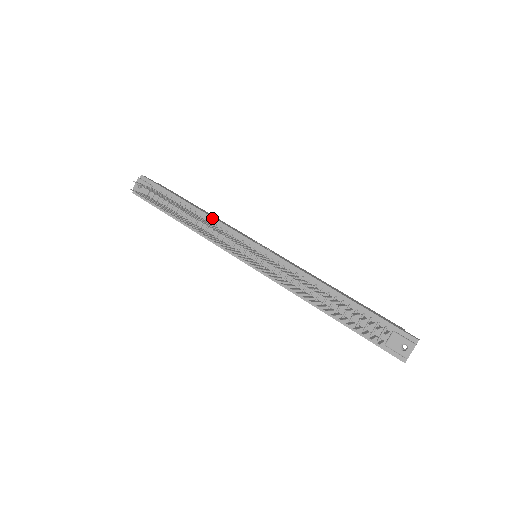
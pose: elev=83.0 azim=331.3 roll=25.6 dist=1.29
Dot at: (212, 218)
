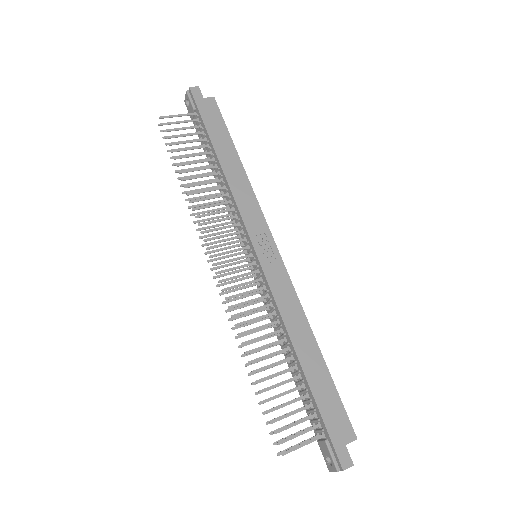
Dot at: (228, 187)
